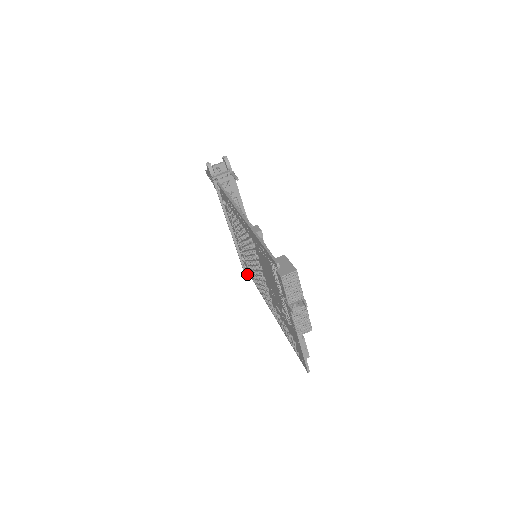
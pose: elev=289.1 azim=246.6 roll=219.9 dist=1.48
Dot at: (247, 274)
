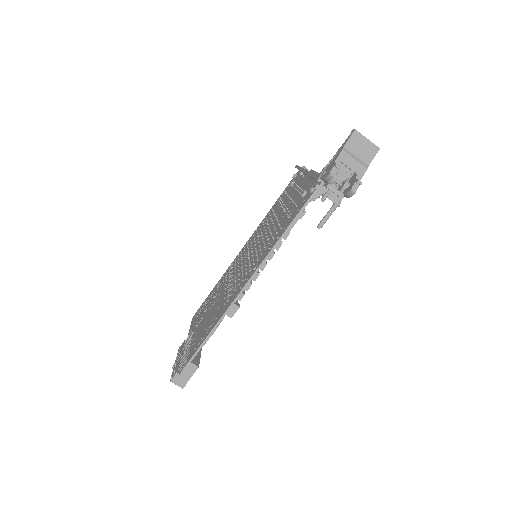
Dot at: occluded
